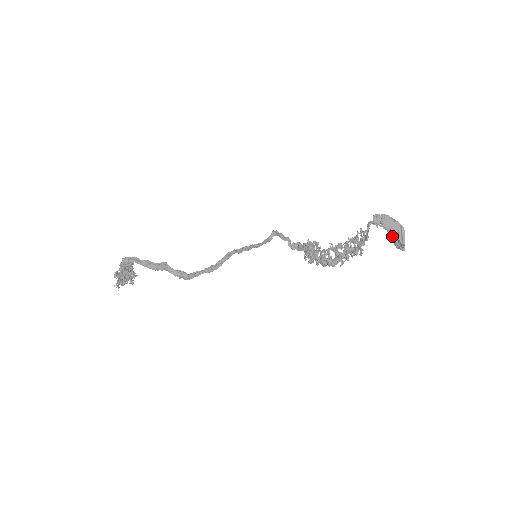
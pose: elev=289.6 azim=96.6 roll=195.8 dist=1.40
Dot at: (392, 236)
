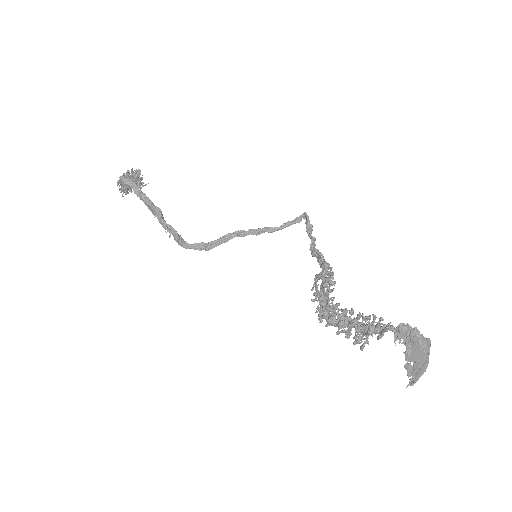
Dot at: (407, 362)
